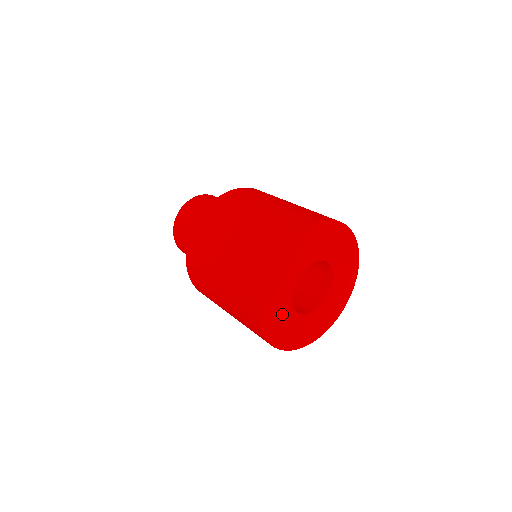
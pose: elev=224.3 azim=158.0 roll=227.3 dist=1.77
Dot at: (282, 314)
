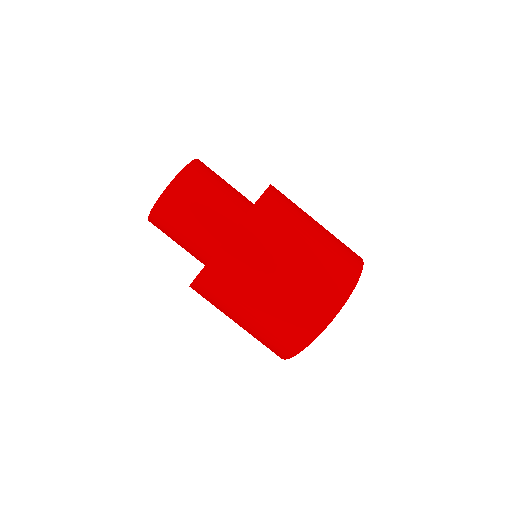
Dot at: occluded
